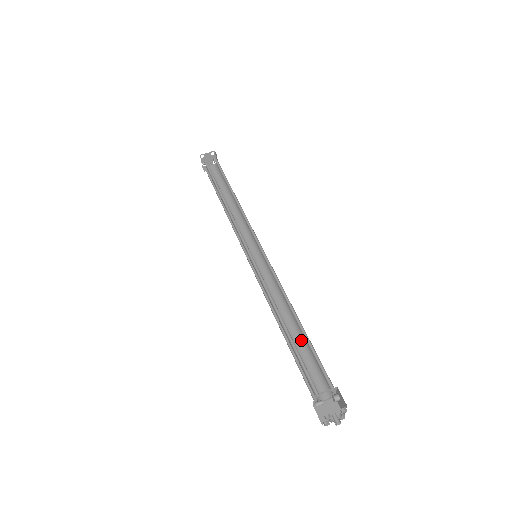
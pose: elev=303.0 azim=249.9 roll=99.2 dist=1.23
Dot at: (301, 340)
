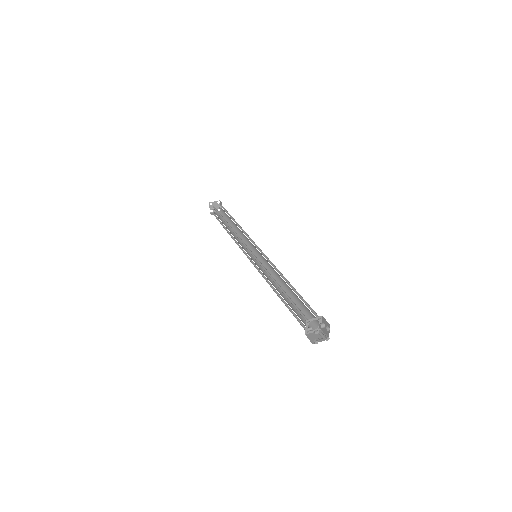
Dot at: (293, 300)
